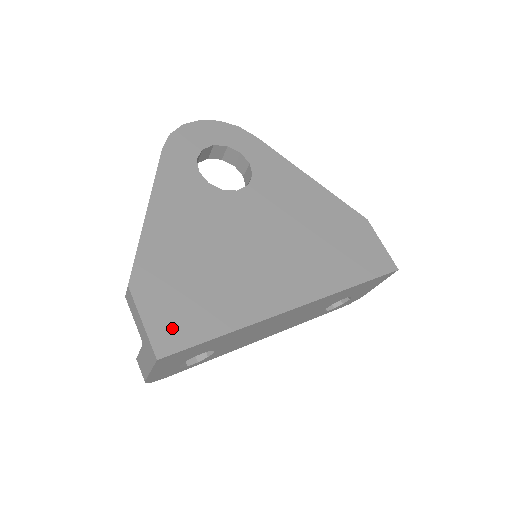
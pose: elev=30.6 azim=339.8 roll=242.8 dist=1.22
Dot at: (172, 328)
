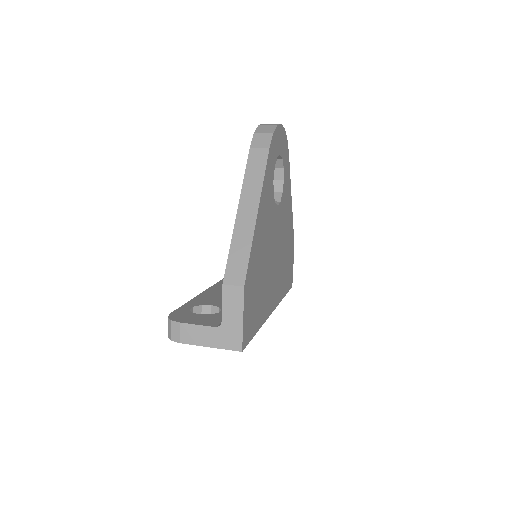
Dot at: (249, 326)
